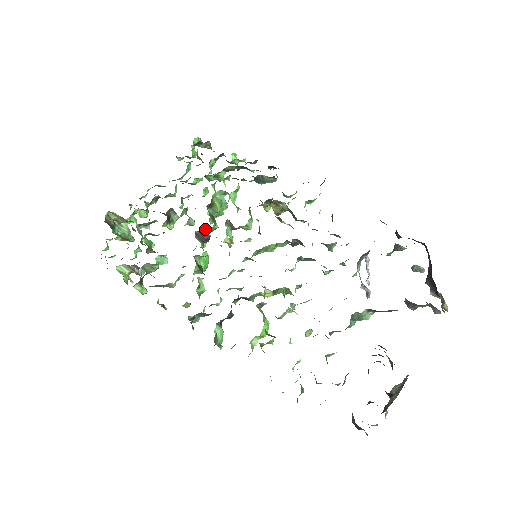
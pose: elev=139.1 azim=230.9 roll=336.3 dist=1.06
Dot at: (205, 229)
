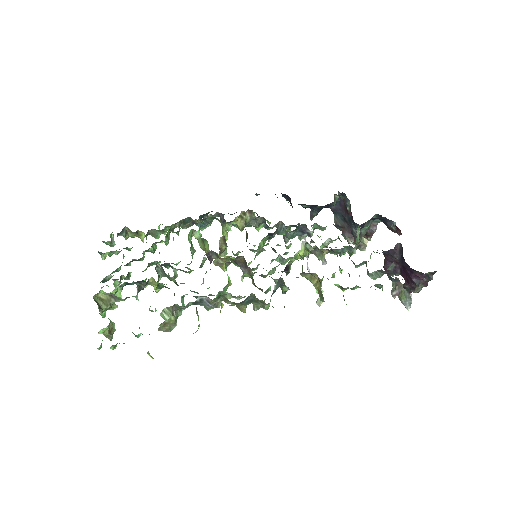
Dot at: (203, 258)
